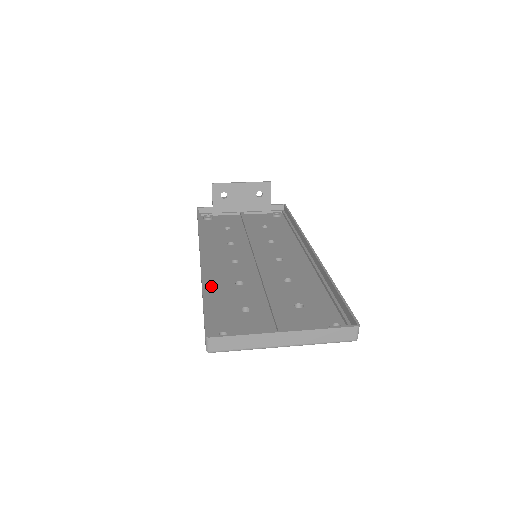
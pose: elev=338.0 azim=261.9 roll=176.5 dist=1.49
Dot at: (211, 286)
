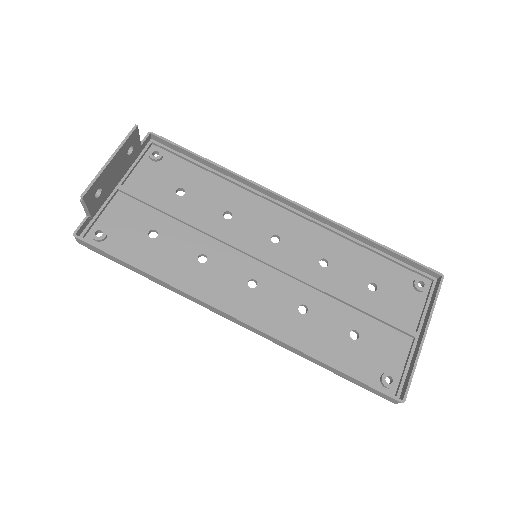
Dot at: (293, 340)
